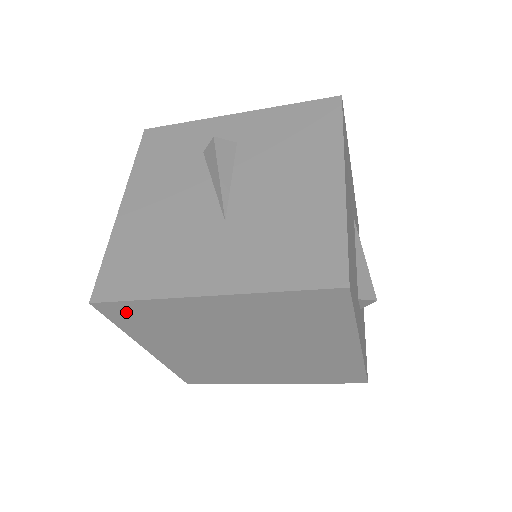
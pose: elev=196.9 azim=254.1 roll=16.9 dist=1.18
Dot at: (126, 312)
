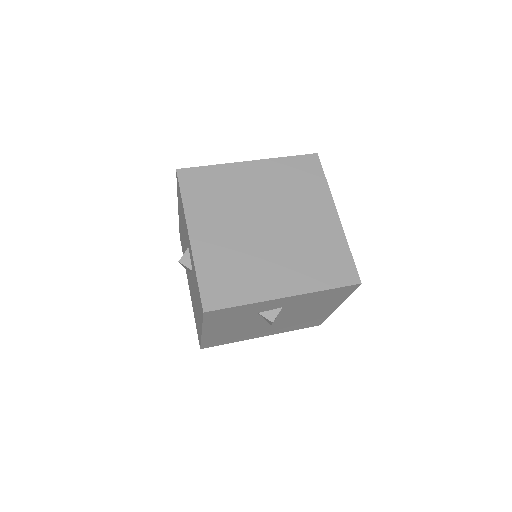
Dot at: occluded
